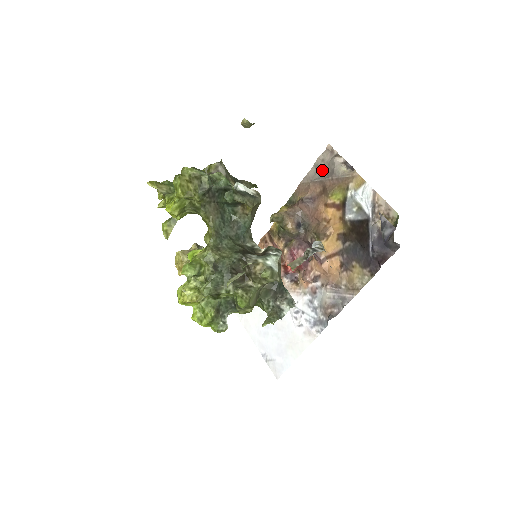
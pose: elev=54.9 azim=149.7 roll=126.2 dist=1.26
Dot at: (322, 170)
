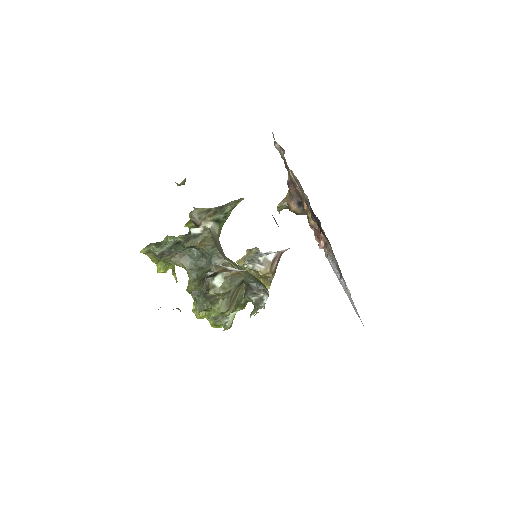
Dot at: occluded
